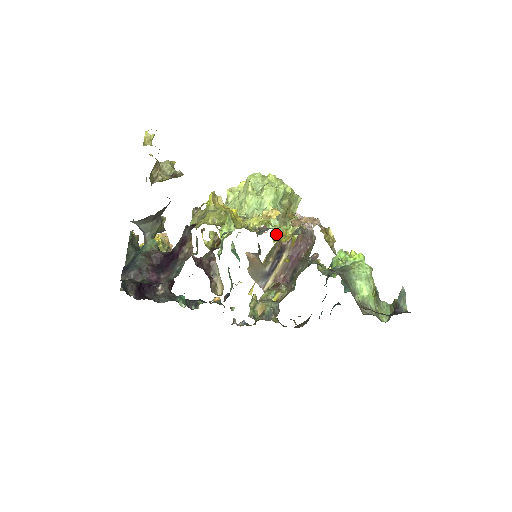
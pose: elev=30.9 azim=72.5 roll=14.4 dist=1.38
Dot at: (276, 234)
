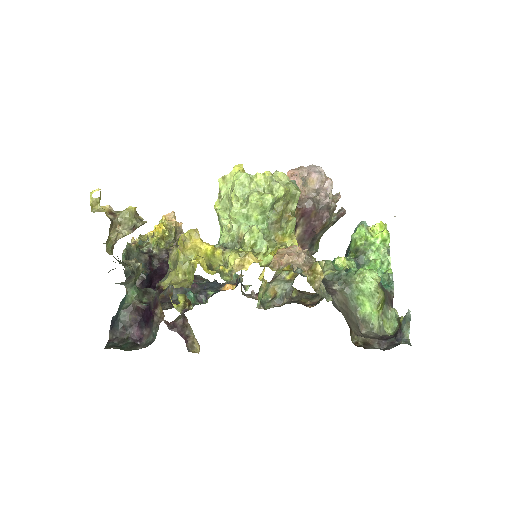
Dot at: occluded
